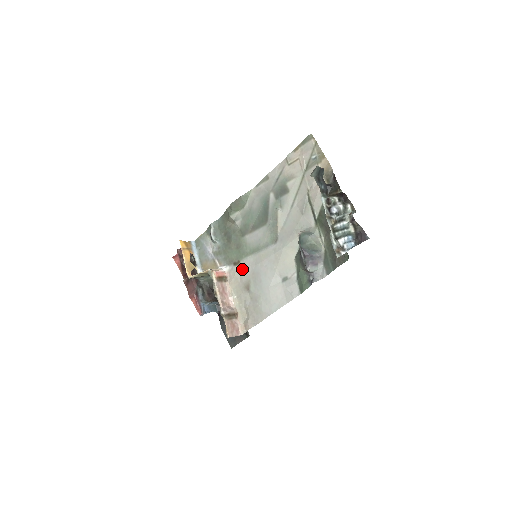
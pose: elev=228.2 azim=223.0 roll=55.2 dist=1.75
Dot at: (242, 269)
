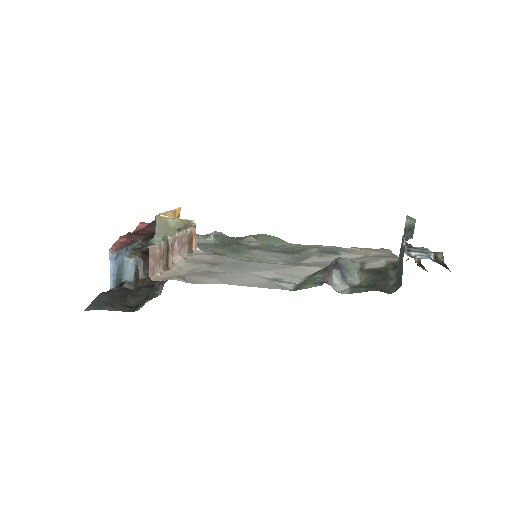
Dot at: (222, 257)
